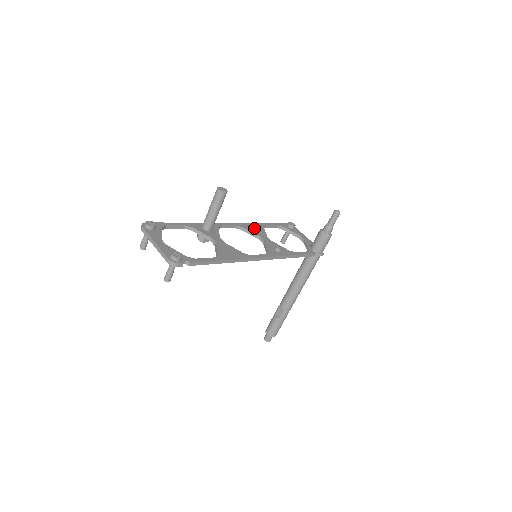
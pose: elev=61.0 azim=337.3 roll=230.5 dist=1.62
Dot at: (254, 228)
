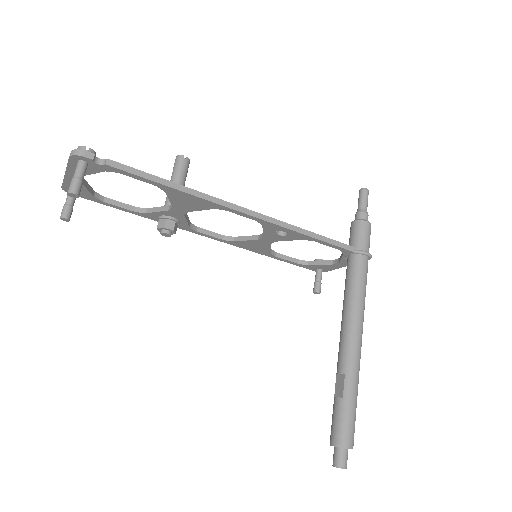
Dot at: occluded
